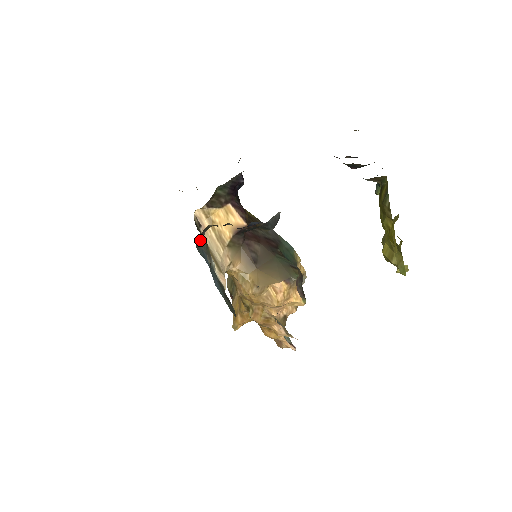
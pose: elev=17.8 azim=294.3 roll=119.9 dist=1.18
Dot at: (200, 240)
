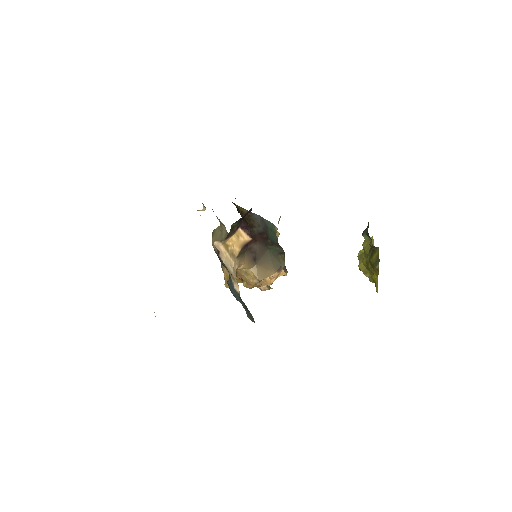
Dot at: (229, 279)
